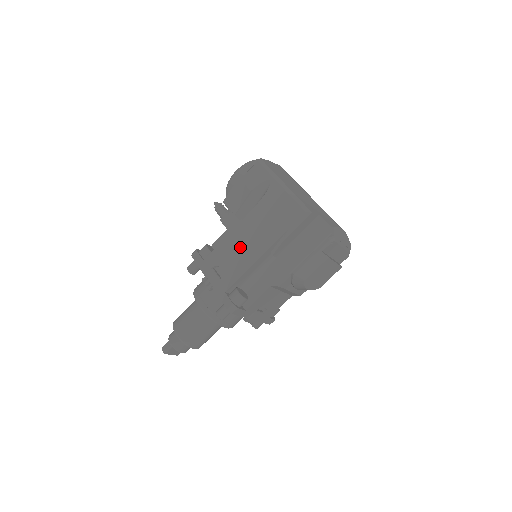
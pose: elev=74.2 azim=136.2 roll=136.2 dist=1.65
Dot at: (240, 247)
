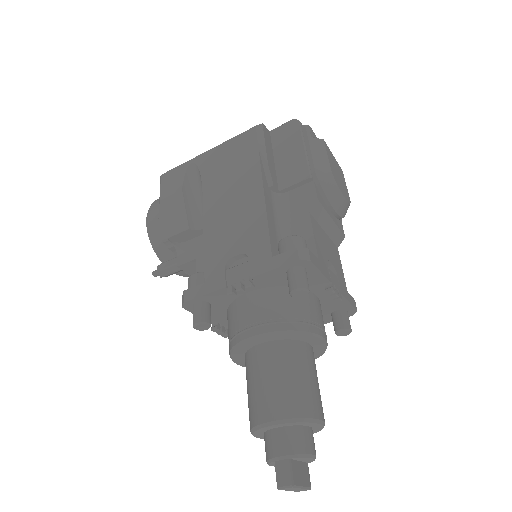
Dot at: (231, 217)
